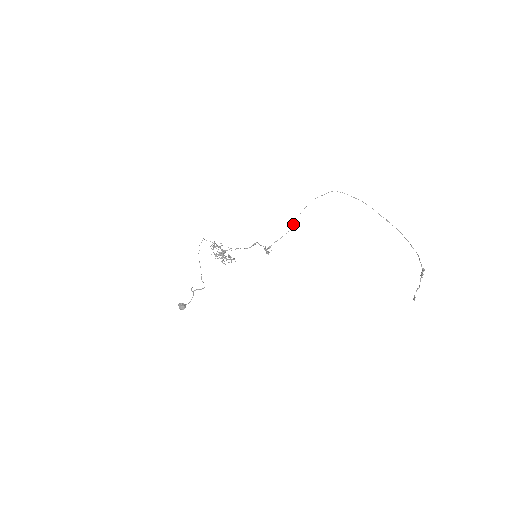
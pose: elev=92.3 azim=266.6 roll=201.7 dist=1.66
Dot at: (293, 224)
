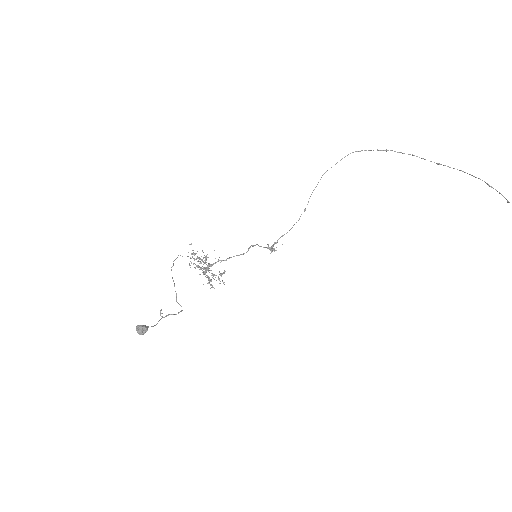
Dot at: occluded
